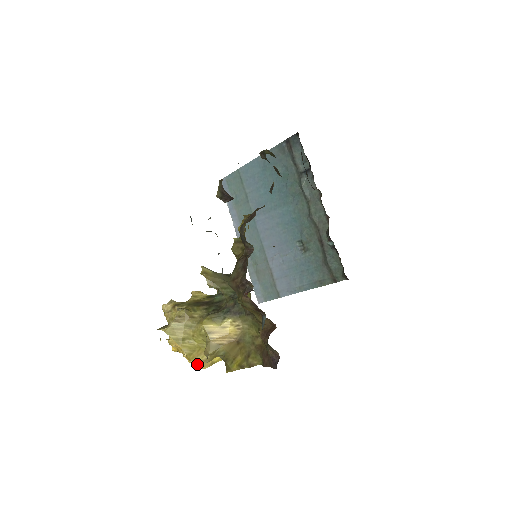
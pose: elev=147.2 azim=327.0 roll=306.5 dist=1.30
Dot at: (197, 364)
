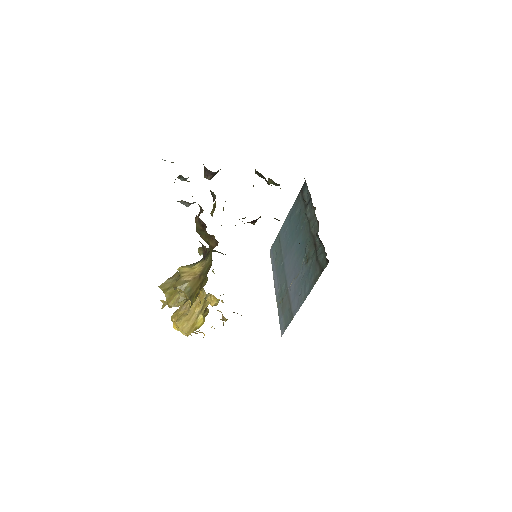
Dot at: (172, 306)
